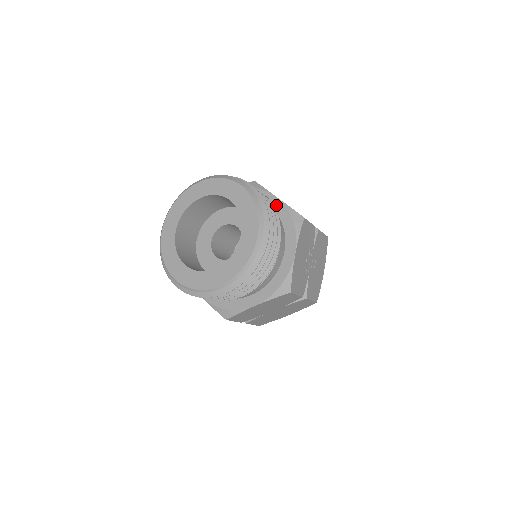
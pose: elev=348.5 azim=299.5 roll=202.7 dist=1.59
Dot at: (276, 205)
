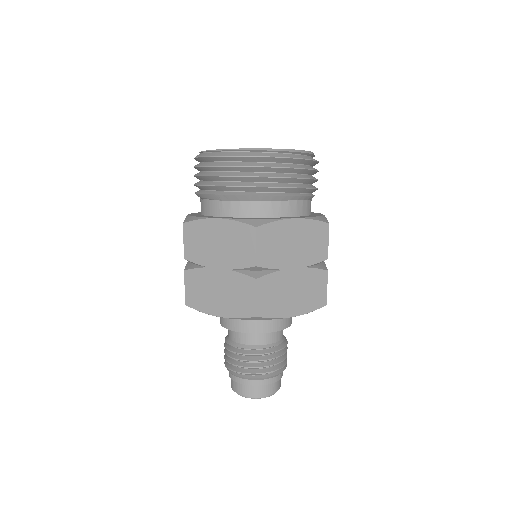
Dot at: occluded
